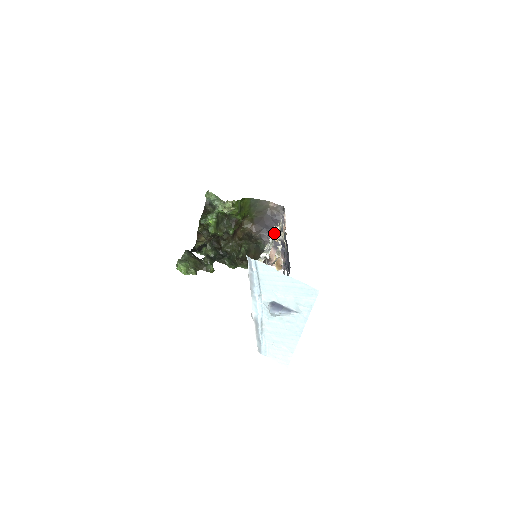
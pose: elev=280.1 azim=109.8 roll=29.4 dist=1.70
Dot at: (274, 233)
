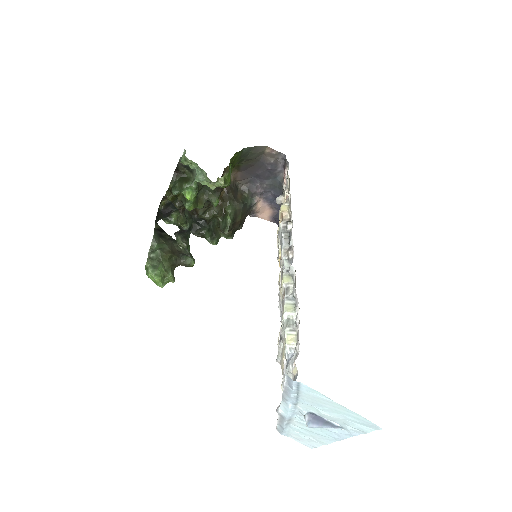
Dot at: (292, 251)
